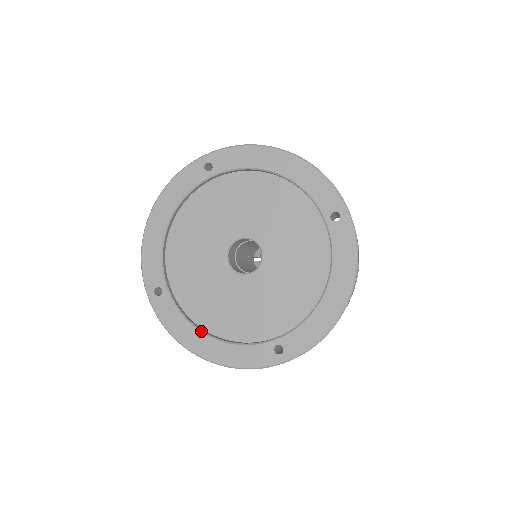
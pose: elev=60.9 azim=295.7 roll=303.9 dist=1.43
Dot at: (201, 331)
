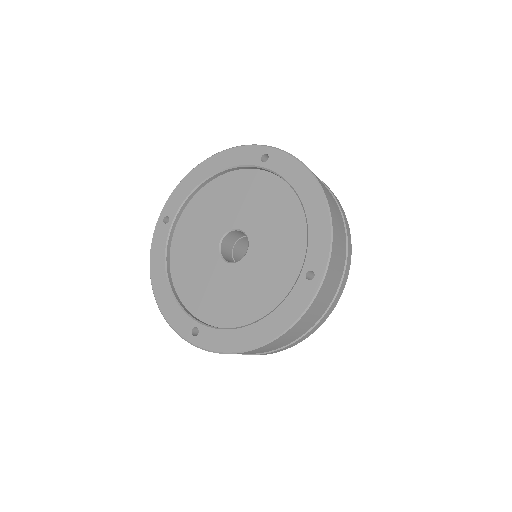
Dot at: (246, 326)
